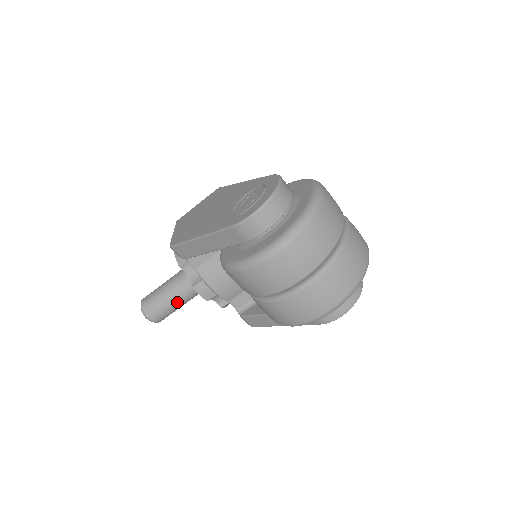
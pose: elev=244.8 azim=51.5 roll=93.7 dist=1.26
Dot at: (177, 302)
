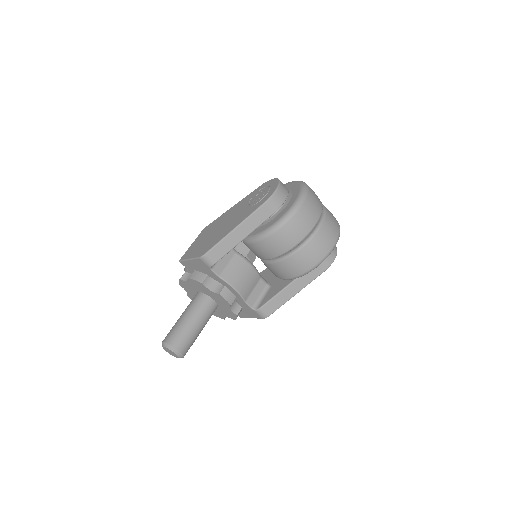
Dot at: (198, 327)
